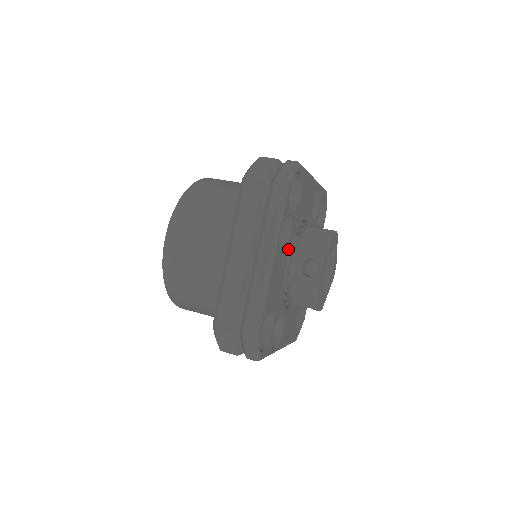
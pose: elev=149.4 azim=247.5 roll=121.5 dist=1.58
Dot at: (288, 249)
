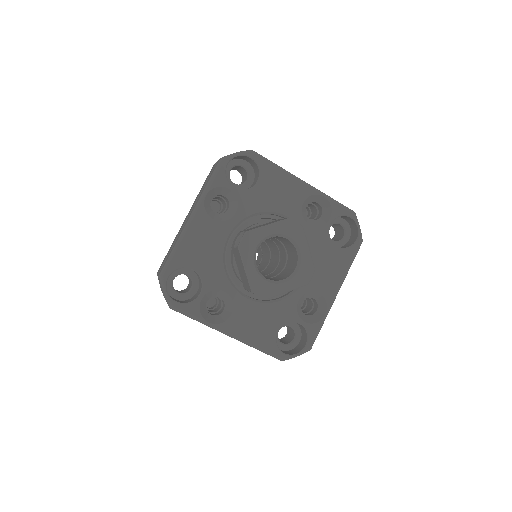
Dot at: (232, 223)
